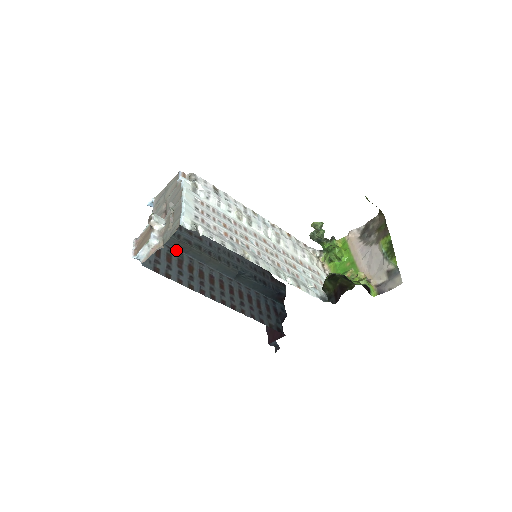
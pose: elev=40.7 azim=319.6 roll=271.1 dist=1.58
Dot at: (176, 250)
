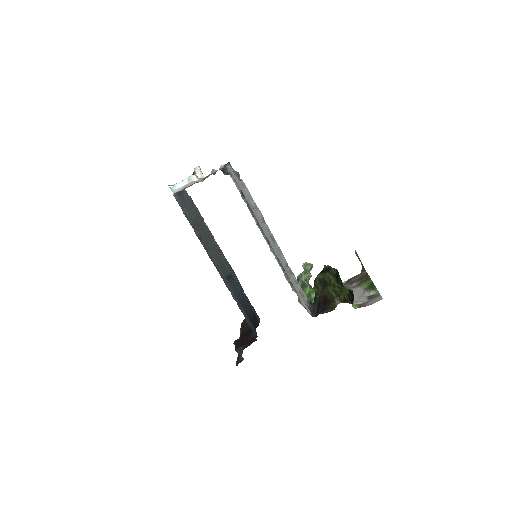
Dot at: occluded
